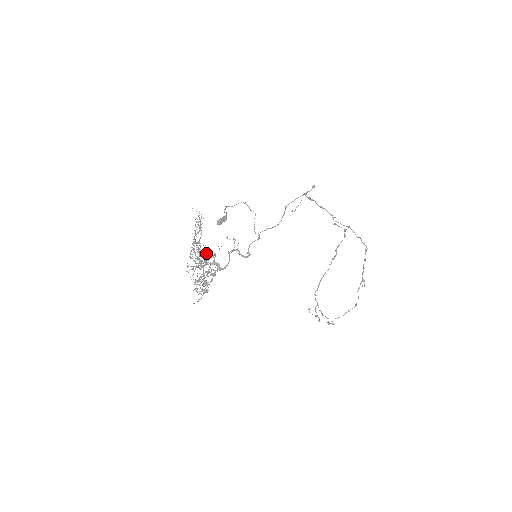
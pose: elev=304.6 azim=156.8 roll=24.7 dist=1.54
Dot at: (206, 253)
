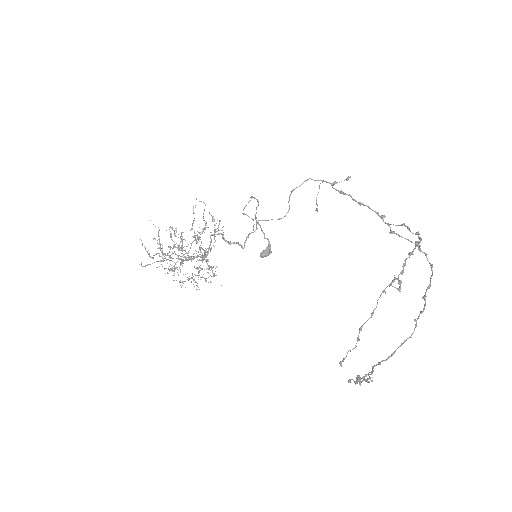
Dot at: occluded
